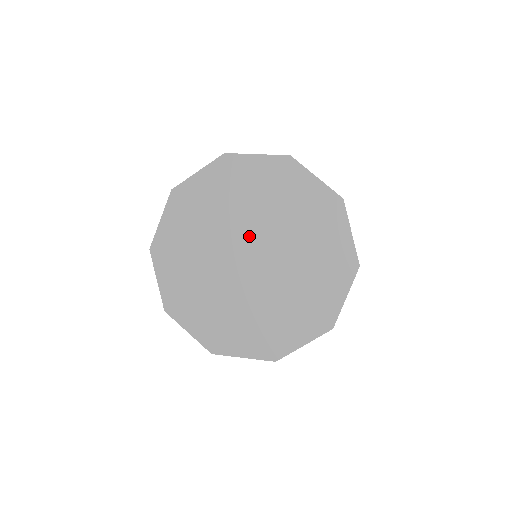
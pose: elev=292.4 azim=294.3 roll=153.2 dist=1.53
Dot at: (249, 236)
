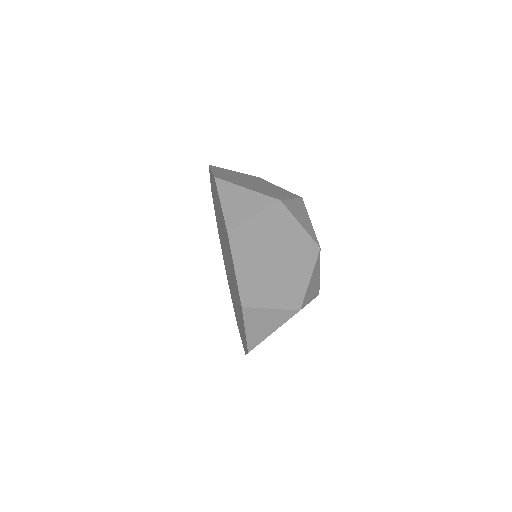
Dot at: (228, 261)
